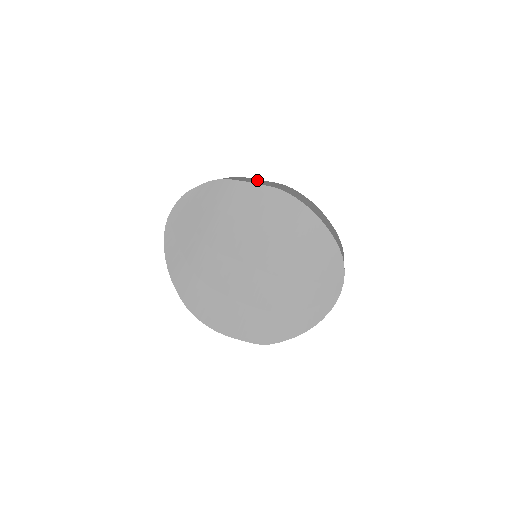
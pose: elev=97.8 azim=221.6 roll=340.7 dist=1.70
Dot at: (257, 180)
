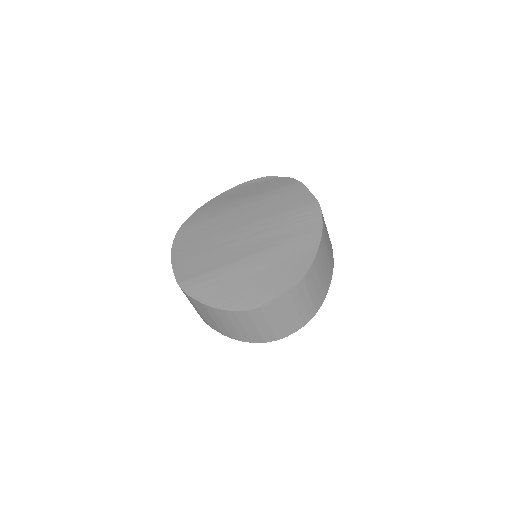
Dot at: occluded
